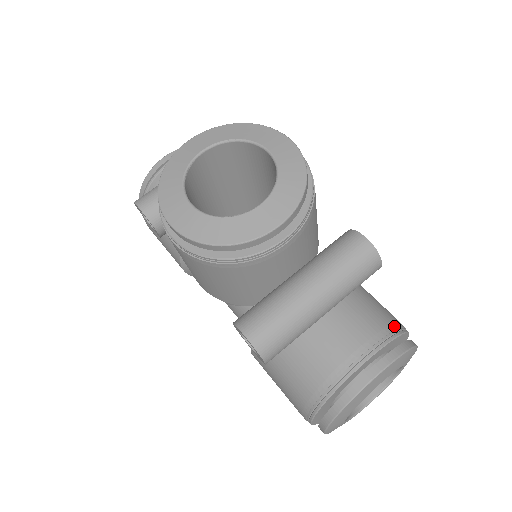
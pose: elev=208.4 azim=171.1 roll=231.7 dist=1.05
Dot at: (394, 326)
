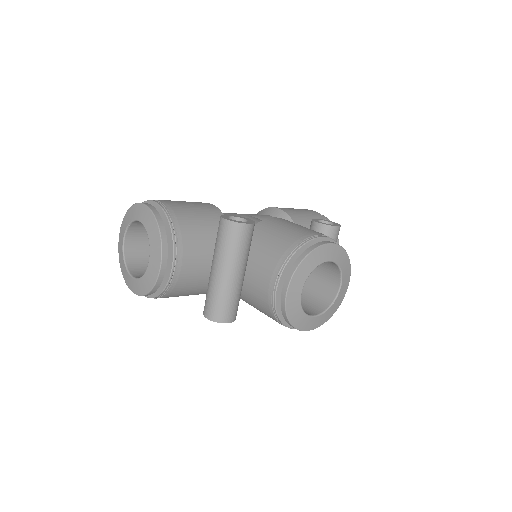
Dot at: occluded
